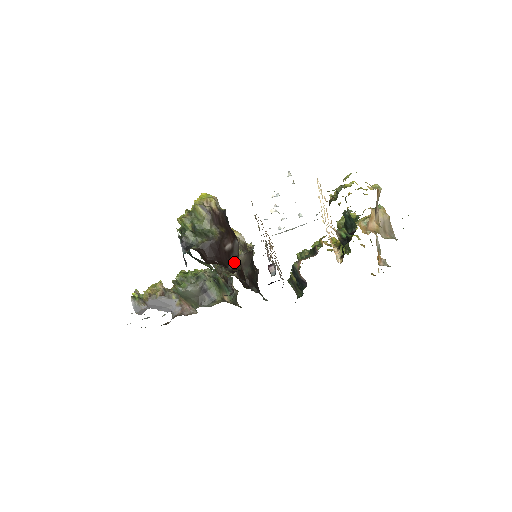
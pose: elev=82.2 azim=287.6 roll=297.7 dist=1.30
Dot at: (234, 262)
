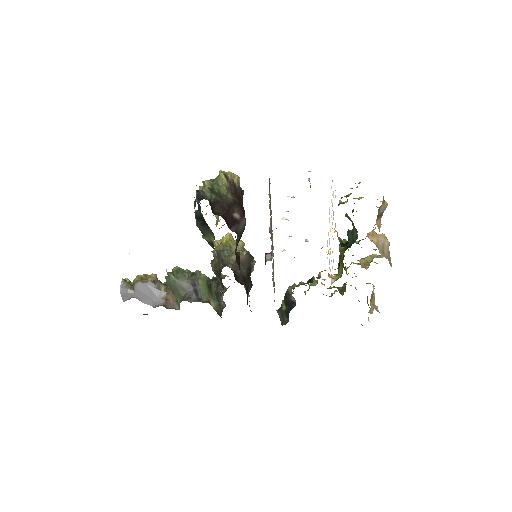
Dot at: (237, 231)
